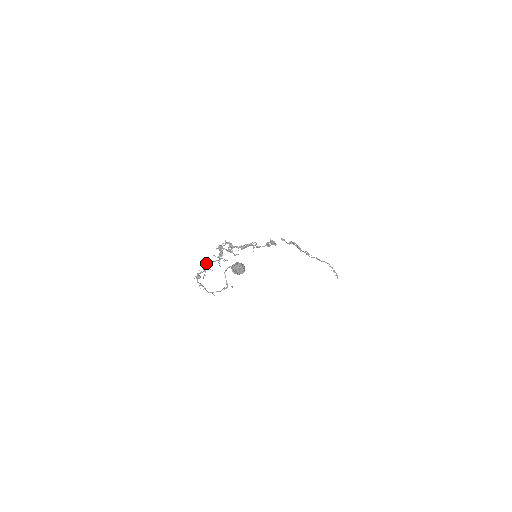
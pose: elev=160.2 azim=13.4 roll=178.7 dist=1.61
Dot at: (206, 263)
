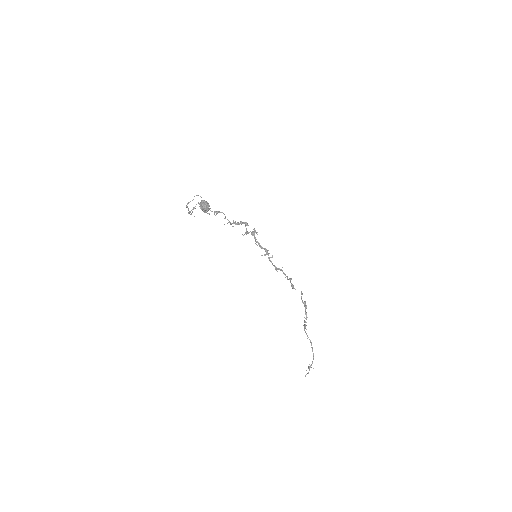
Dot at: (221, 212)
